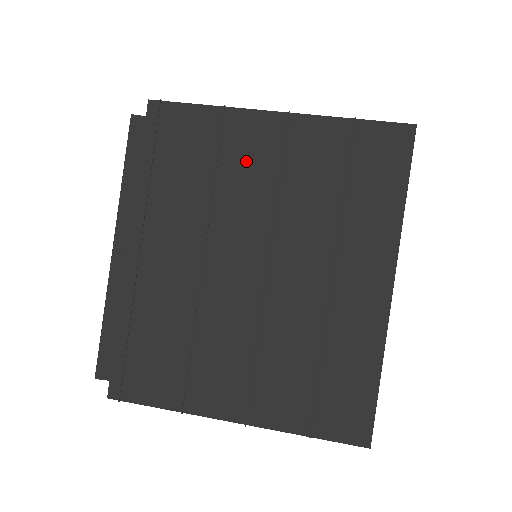
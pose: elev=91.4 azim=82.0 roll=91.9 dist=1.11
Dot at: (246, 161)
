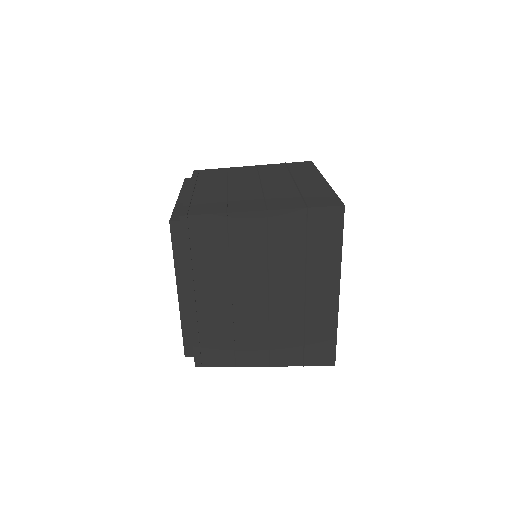
Dot at: (241, 172)
